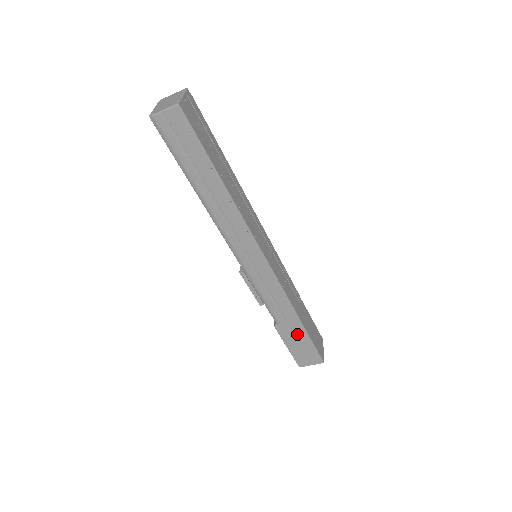
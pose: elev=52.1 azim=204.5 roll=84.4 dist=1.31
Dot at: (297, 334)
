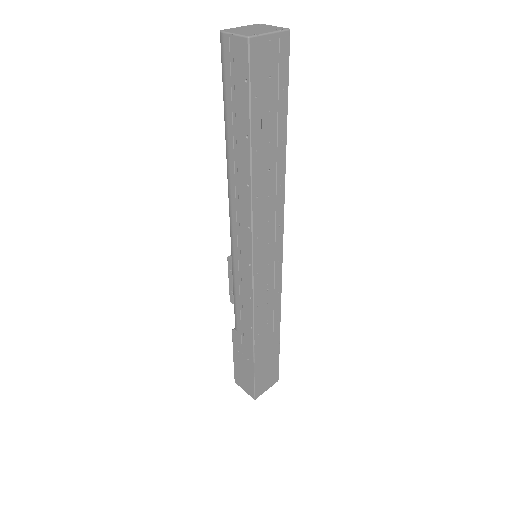
Dot at: (246, 355)
